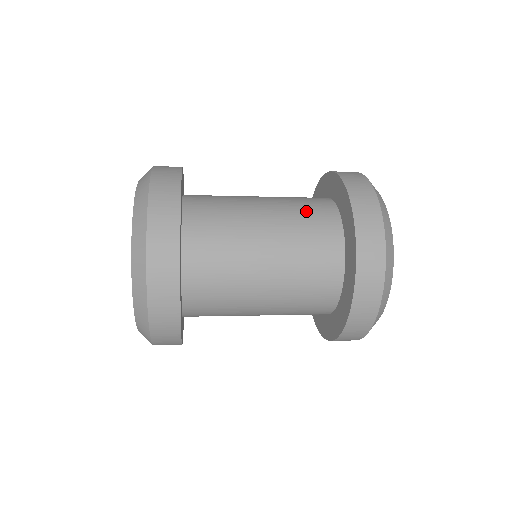
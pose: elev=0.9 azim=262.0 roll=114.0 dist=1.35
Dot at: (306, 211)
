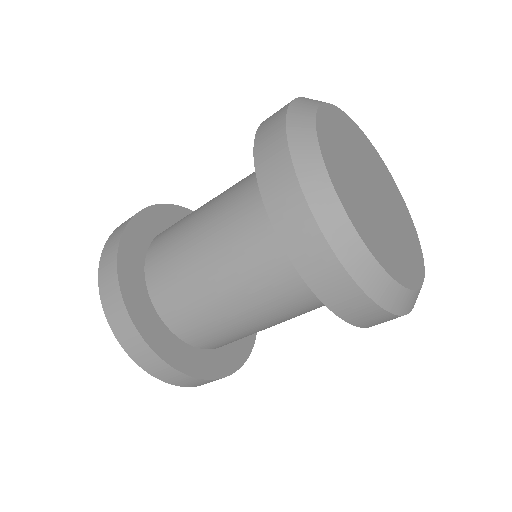
Dot at: occluded
